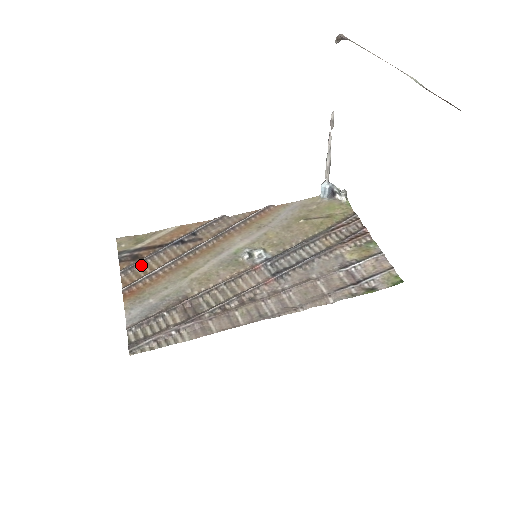
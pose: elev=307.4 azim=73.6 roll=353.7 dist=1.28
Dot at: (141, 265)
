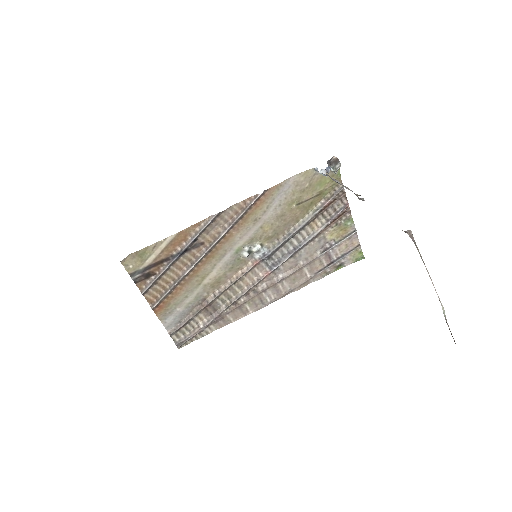
Dot at: (157, 282)
